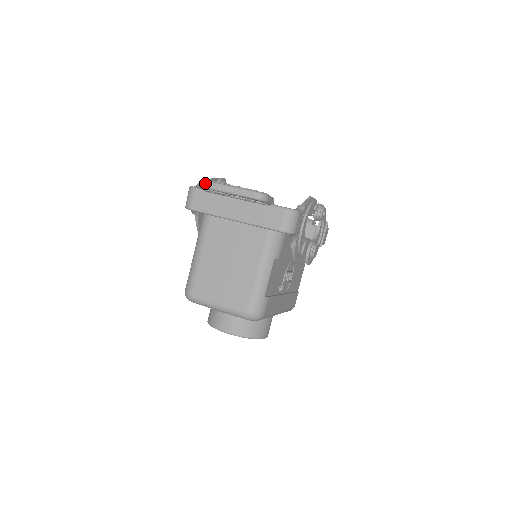
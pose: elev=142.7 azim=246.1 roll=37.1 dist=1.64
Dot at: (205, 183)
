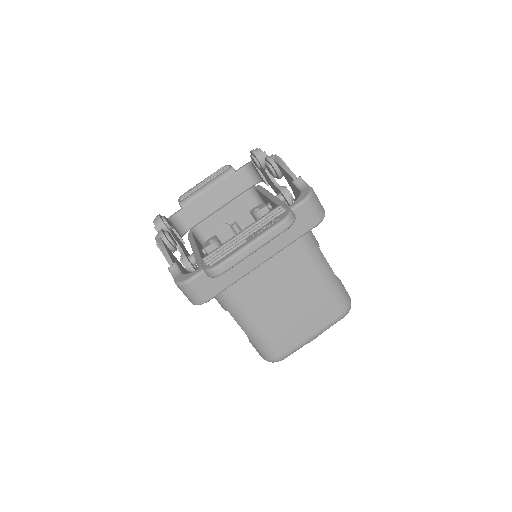
Dot at: (220, 269)
